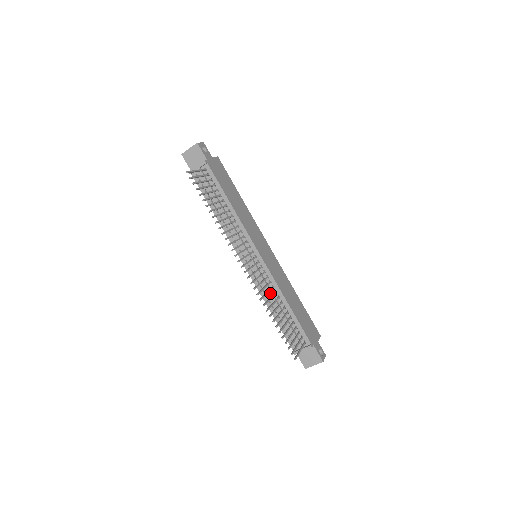
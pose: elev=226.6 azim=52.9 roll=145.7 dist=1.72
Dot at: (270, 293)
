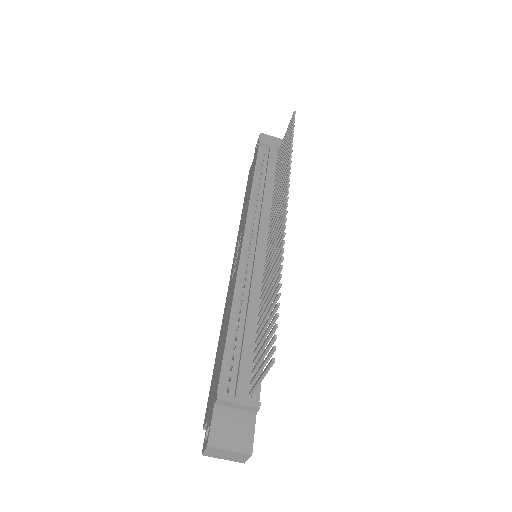
Dot at: (255, 291)
